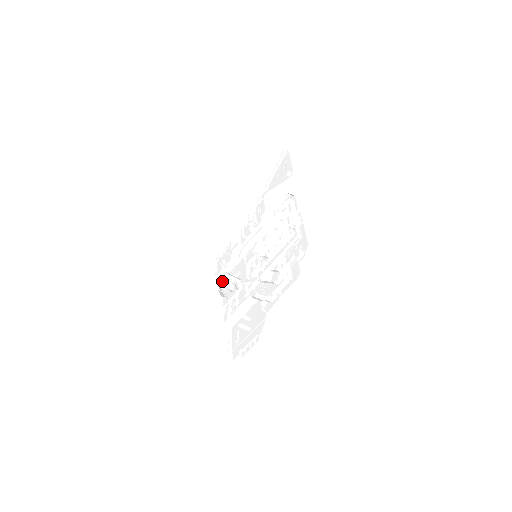
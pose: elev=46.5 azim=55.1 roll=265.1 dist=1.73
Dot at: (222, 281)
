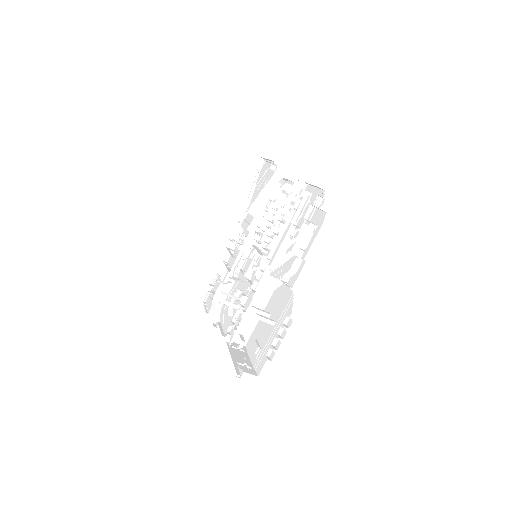
Dot at: (217, 311)
